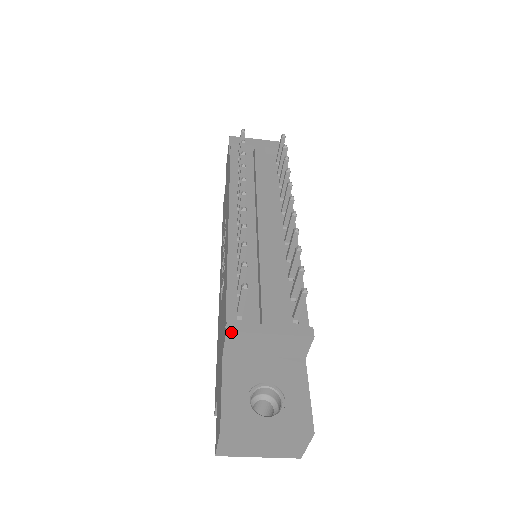
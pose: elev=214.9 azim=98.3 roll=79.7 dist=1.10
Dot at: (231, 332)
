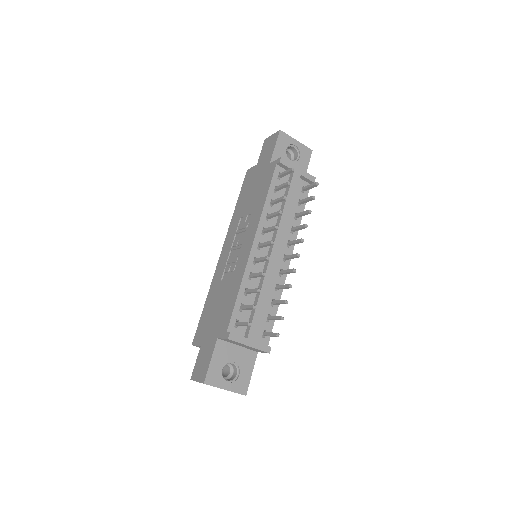
Dot at: (230, 340)
